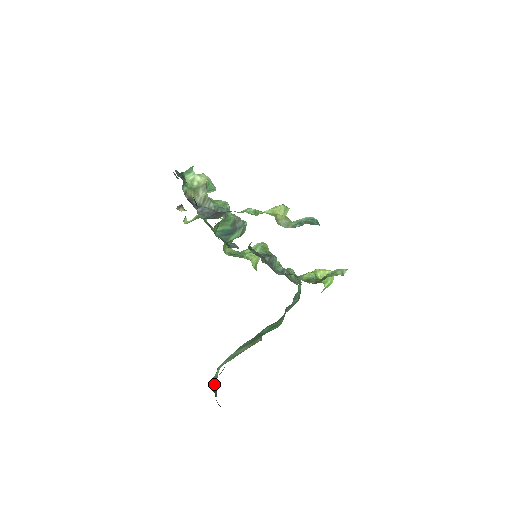
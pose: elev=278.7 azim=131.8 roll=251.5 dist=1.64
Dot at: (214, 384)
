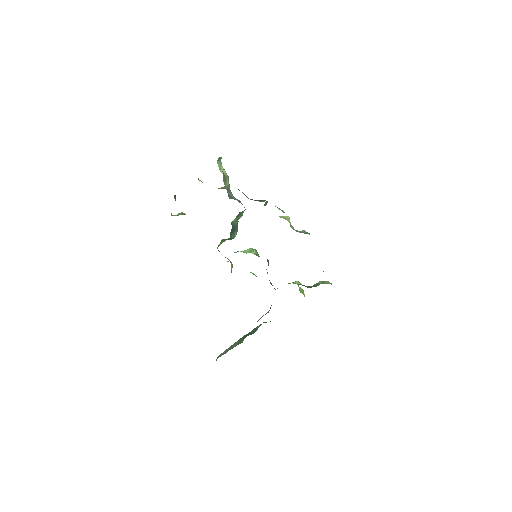
Dot at: occluded
